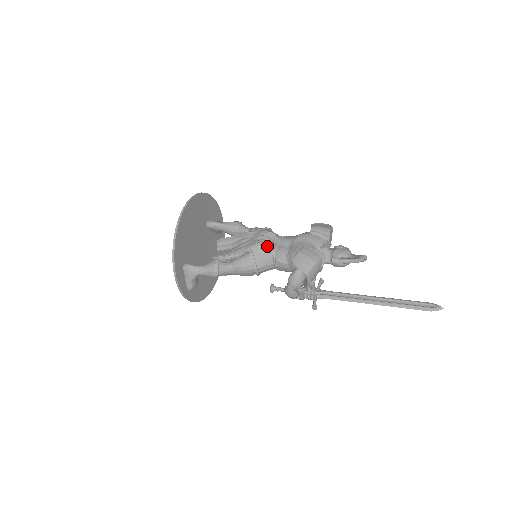
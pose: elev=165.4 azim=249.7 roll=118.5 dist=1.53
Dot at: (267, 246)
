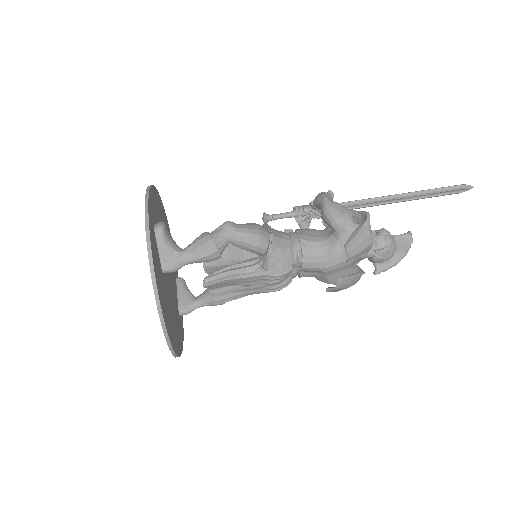
Dot at: (287, 284)
